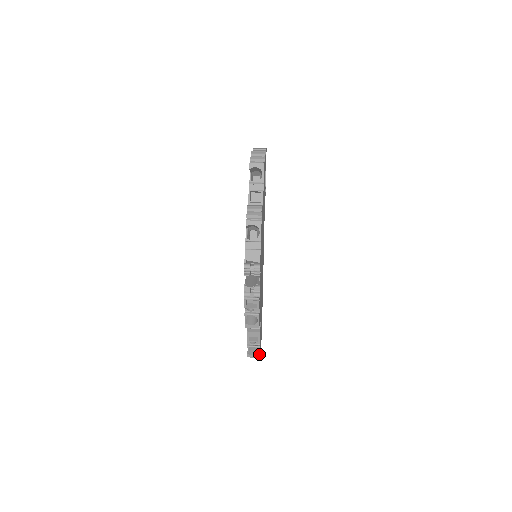
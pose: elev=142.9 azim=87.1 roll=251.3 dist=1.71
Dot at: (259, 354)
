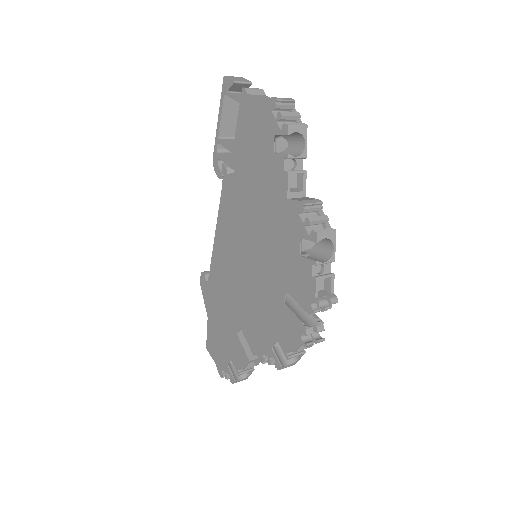
Dot at: (248, 376)
